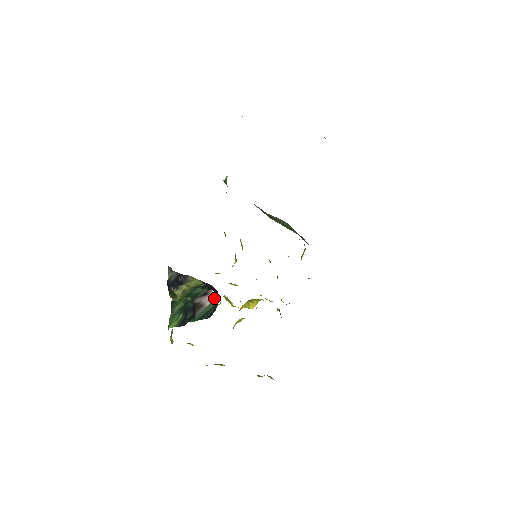
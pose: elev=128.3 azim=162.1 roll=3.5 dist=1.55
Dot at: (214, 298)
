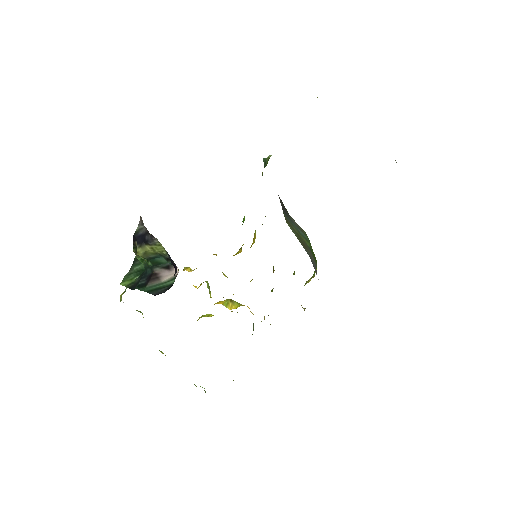
Dot at: (173, 277)
